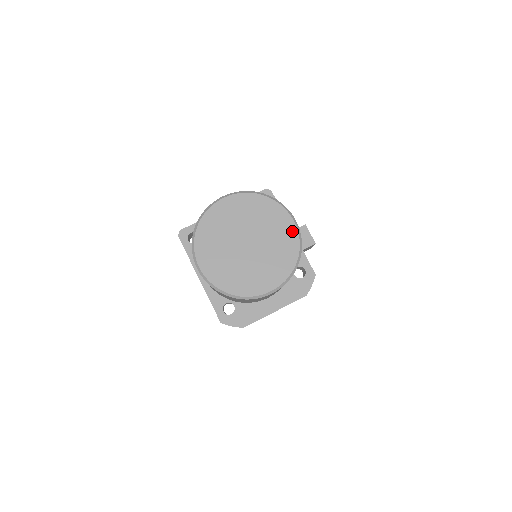
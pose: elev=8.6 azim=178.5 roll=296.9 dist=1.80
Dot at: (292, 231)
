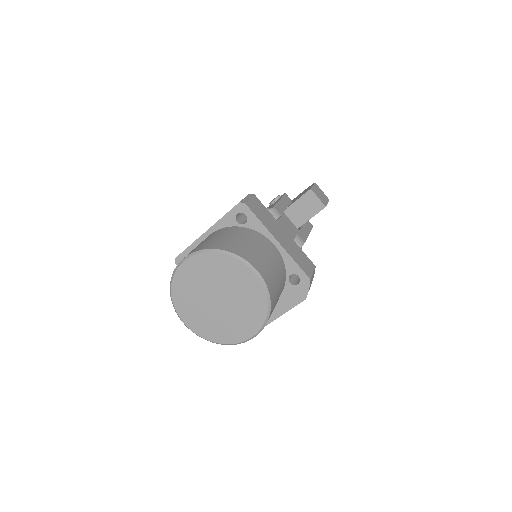
Dot at: (255, 283)
